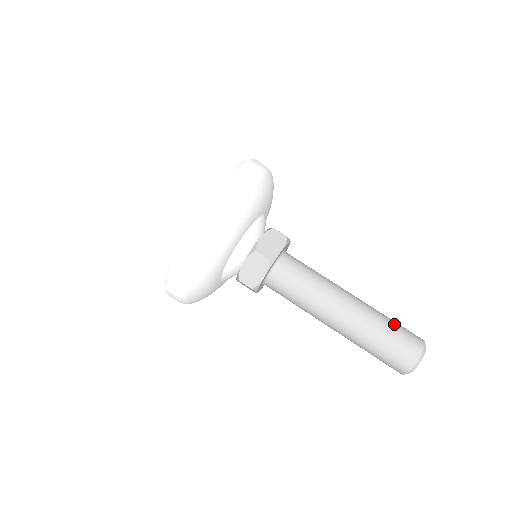
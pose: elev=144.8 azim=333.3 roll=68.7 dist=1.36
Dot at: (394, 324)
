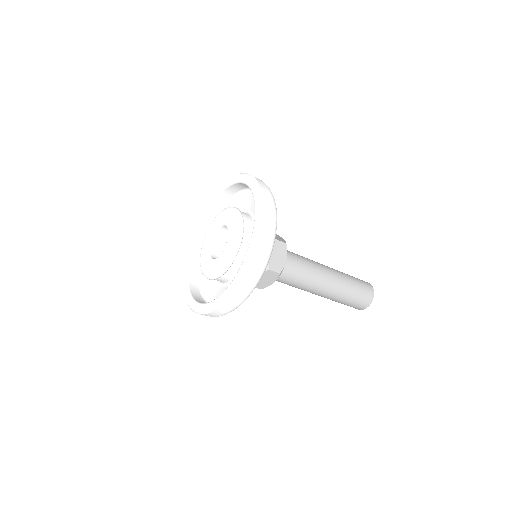
Dot at: occluded
